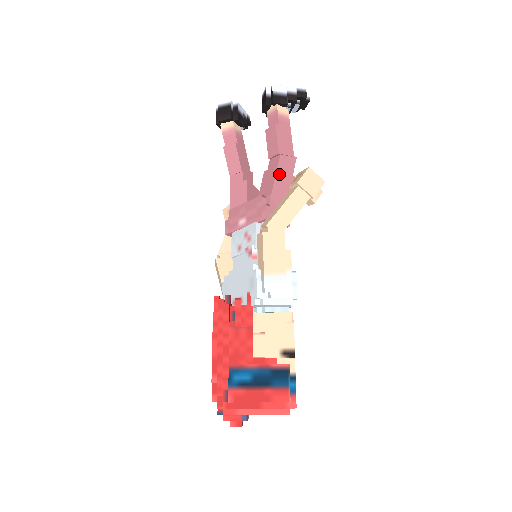
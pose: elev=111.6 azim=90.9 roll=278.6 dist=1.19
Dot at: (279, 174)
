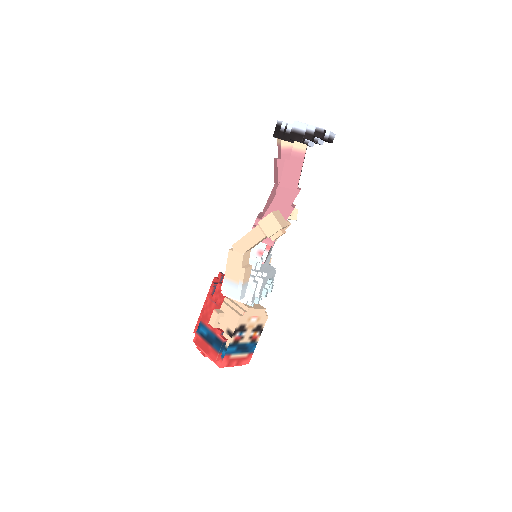
Dot at: (275, 203)
